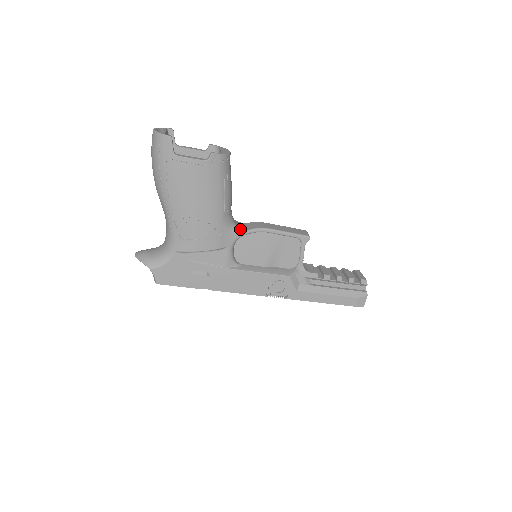
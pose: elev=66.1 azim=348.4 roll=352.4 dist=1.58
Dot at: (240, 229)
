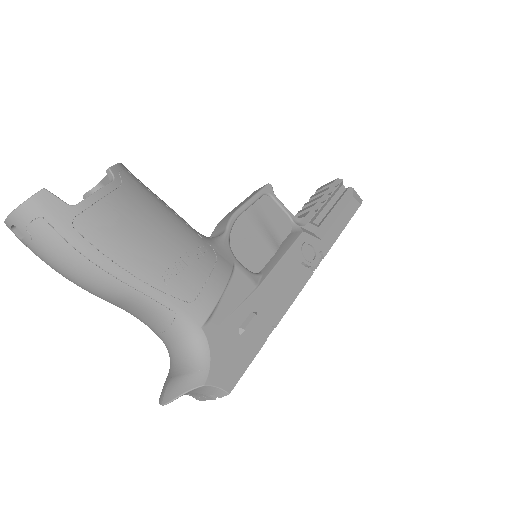
Dot at: (219, 236)
